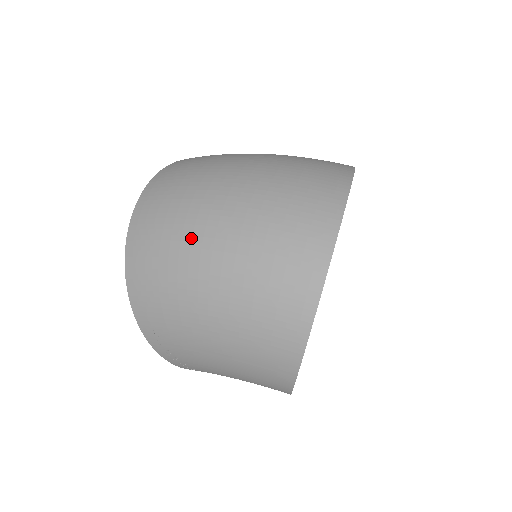
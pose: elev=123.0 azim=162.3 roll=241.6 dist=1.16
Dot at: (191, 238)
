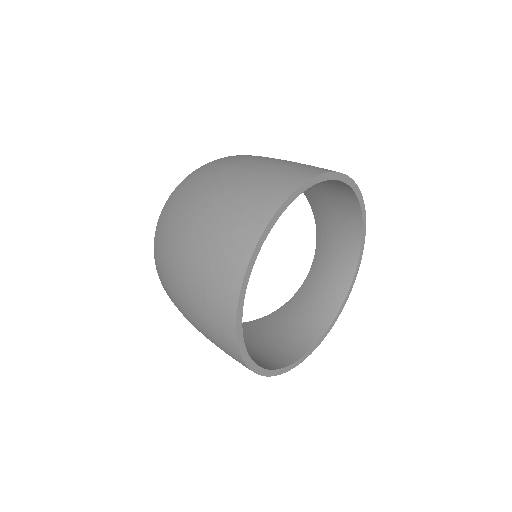
Dot at: (171, 277)
